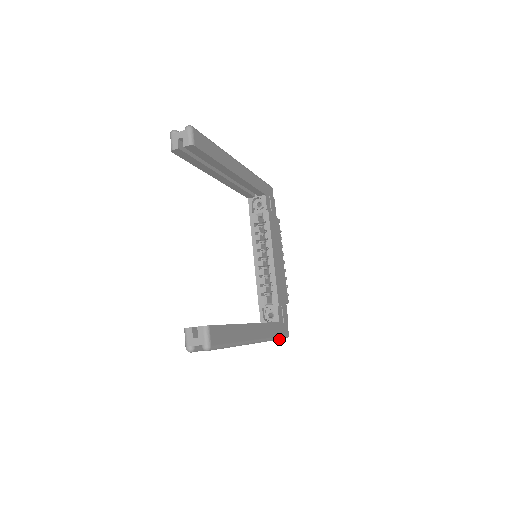
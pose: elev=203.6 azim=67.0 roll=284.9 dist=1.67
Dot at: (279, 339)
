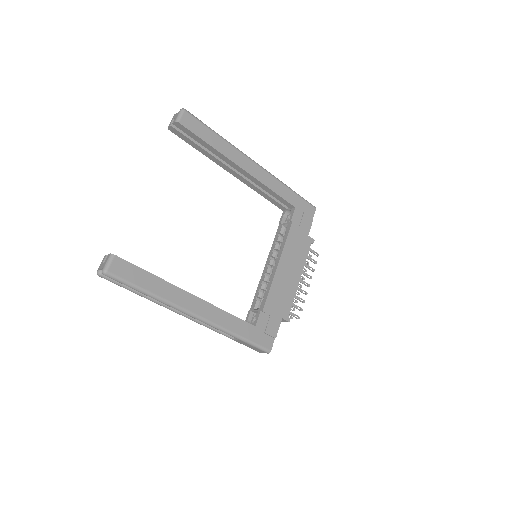
Dot at: (250, 344)
